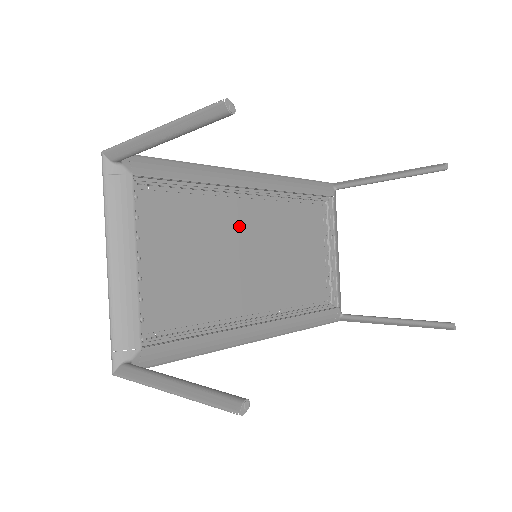
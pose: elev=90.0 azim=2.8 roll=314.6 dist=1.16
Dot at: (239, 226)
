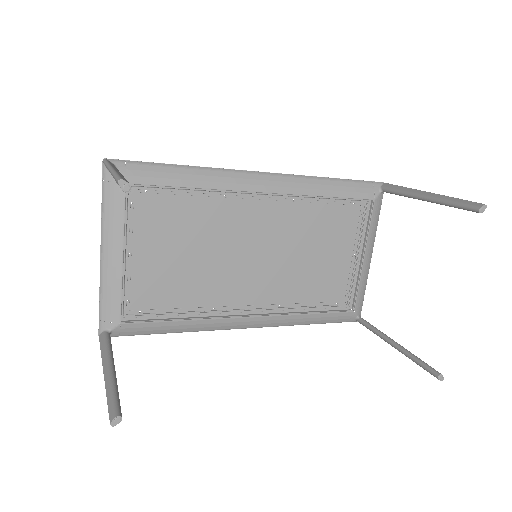
Dot at: (244, 226)
